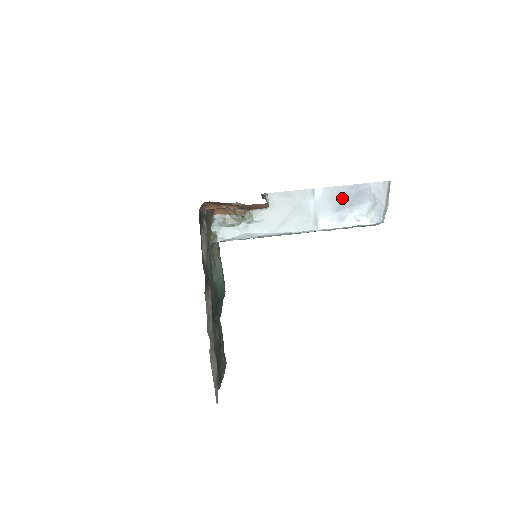
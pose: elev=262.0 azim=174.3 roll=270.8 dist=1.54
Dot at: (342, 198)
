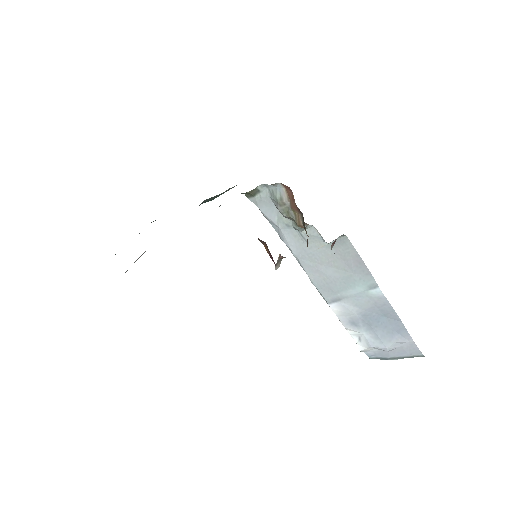
Dot at: (380, 317)
